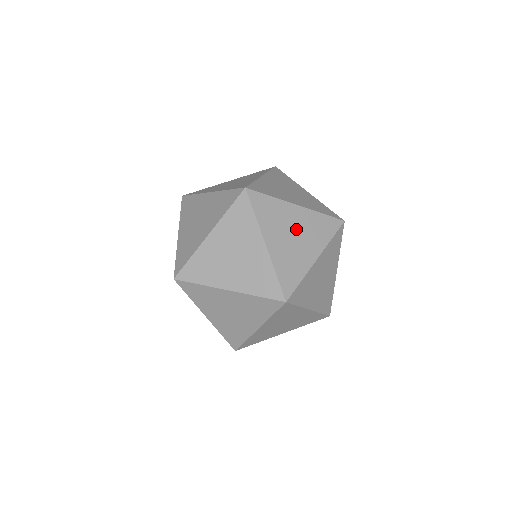
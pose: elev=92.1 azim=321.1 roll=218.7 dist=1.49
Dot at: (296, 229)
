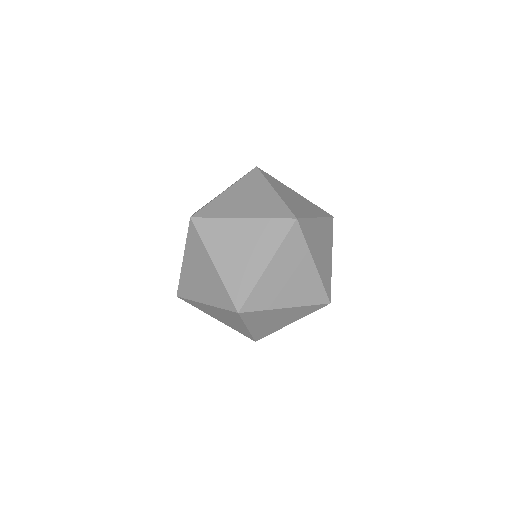
Dot at: (296, 277)
